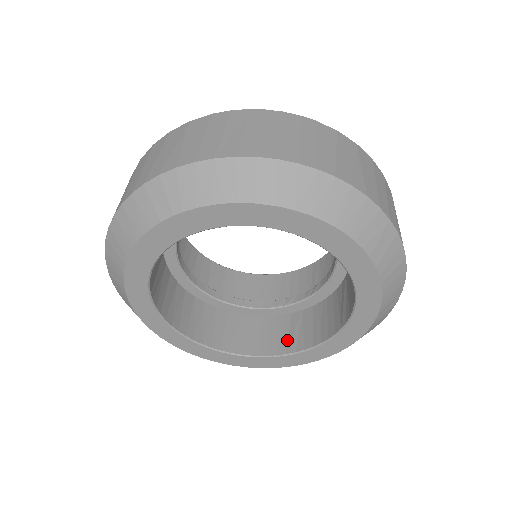
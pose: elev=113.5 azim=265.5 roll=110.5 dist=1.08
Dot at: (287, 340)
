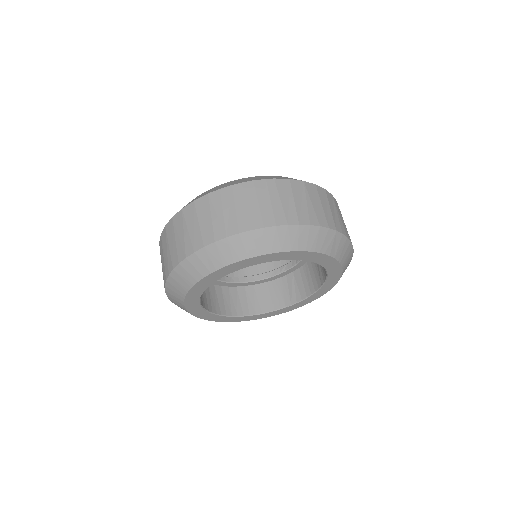
Dot at: (289, 295)
